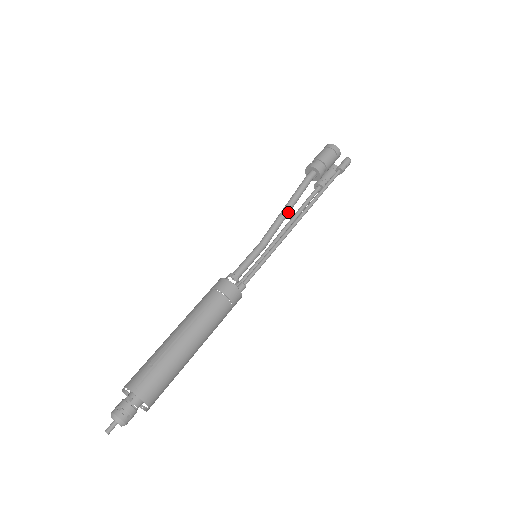
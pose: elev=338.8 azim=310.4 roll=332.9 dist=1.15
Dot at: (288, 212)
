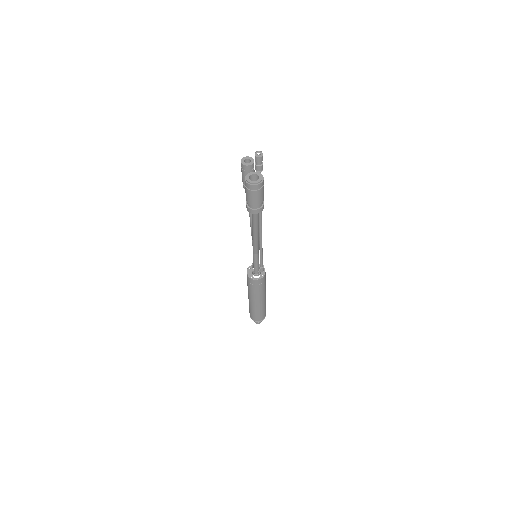
Dot at: (258, 234)
